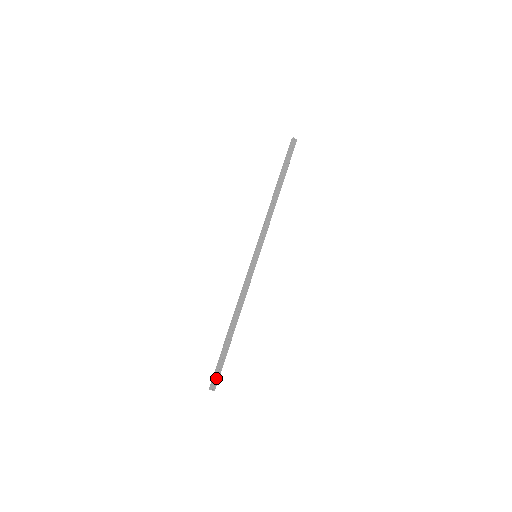
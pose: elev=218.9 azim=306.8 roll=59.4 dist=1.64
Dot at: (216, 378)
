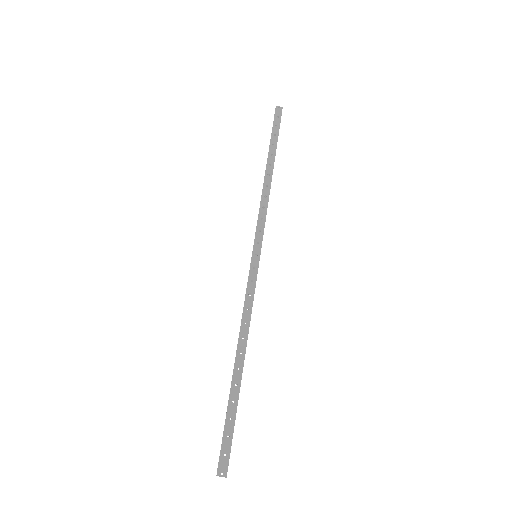
Dot at: (226, 454)
